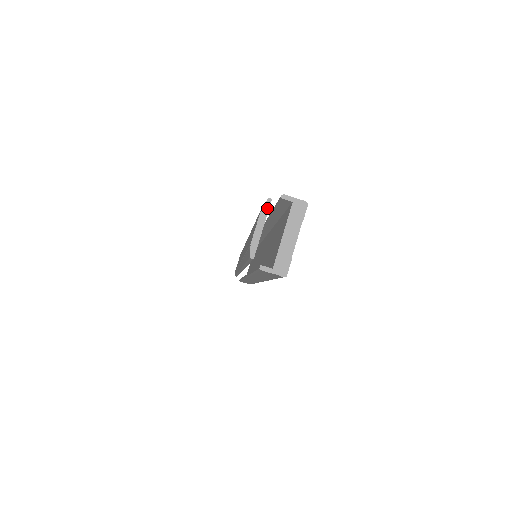
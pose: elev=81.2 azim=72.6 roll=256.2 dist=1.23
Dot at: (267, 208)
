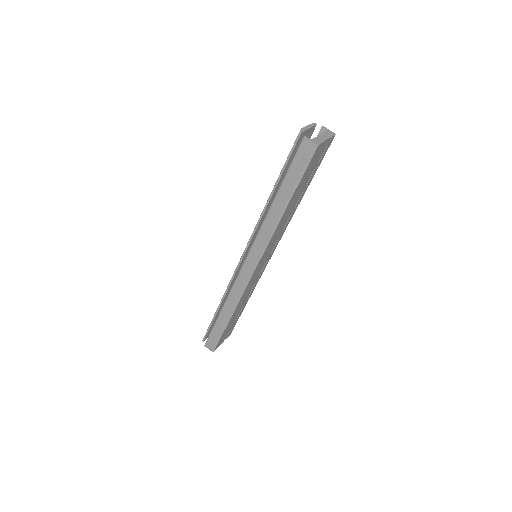
Dot at: (314, 125)
